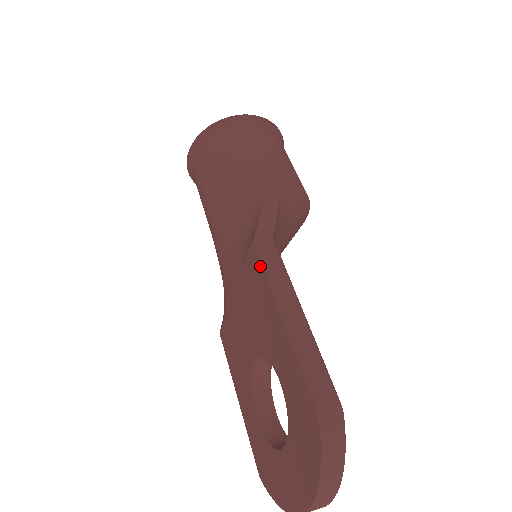
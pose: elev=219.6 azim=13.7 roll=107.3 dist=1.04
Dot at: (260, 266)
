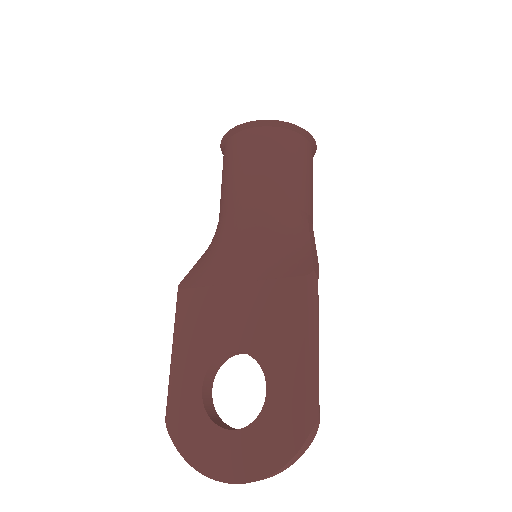
Dot at: (304, 300)
